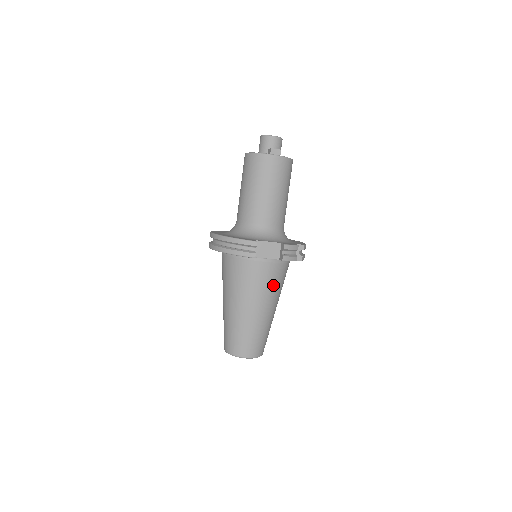
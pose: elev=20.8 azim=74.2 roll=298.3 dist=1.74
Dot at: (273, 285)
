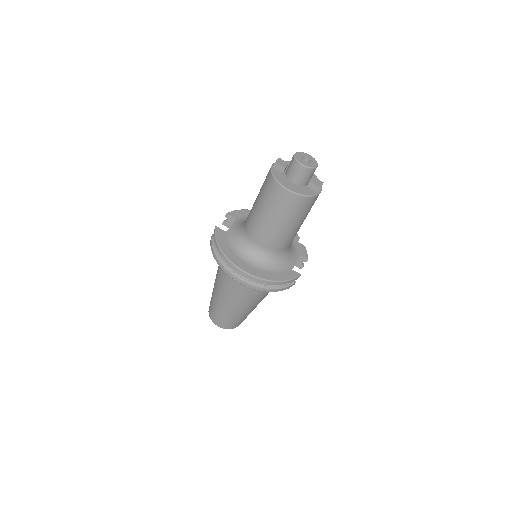
Dot at: occluded
